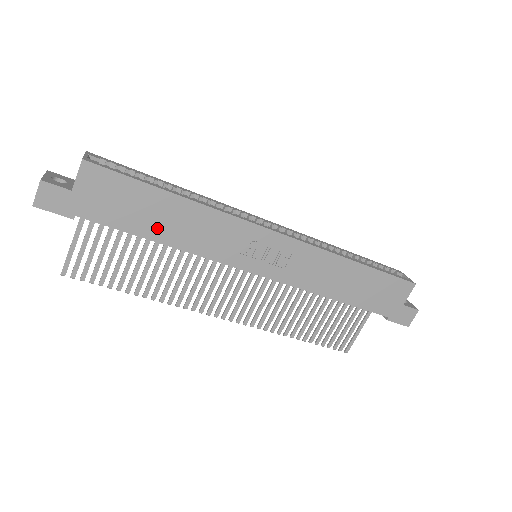
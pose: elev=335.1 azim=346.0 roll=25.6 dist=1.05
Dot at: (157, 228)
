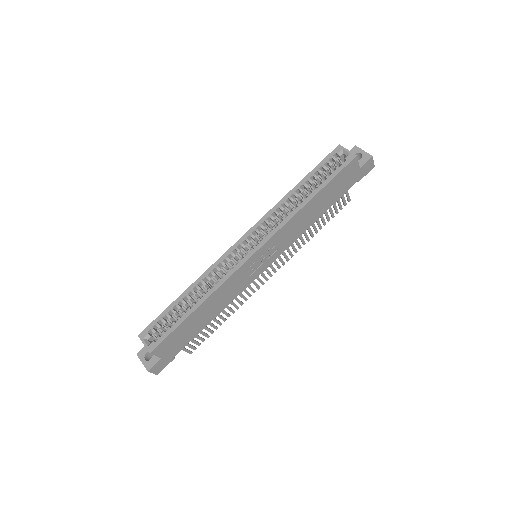
Dot at: (206, 319)
